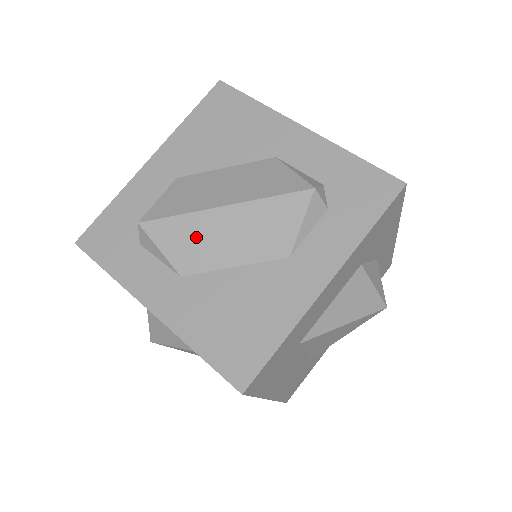
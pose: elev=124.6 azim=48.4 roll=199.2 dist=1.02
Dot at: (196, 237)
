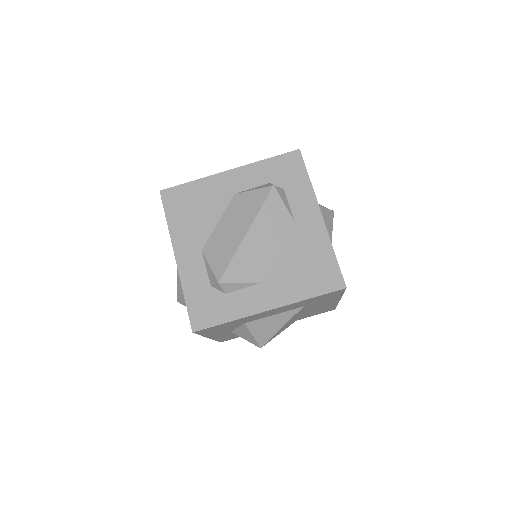
Dot at: (250, 259)
